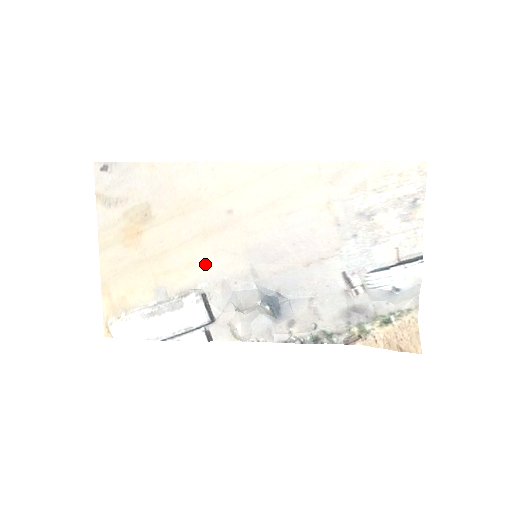
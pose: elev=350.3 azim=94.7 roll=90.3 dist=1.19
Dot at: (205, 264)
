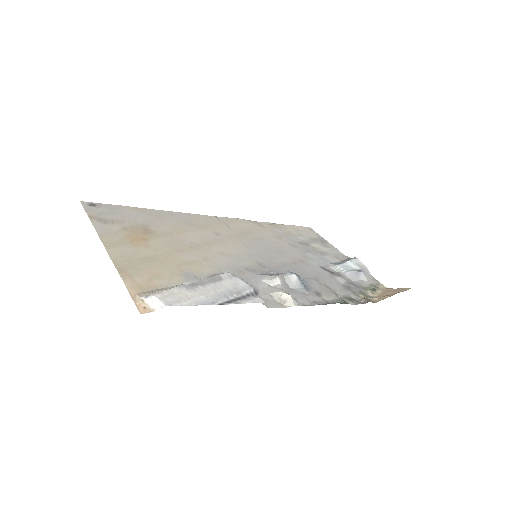
Dot at: (219, 260)
